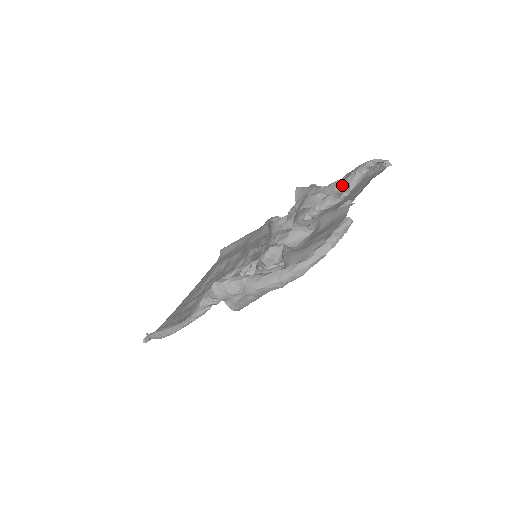
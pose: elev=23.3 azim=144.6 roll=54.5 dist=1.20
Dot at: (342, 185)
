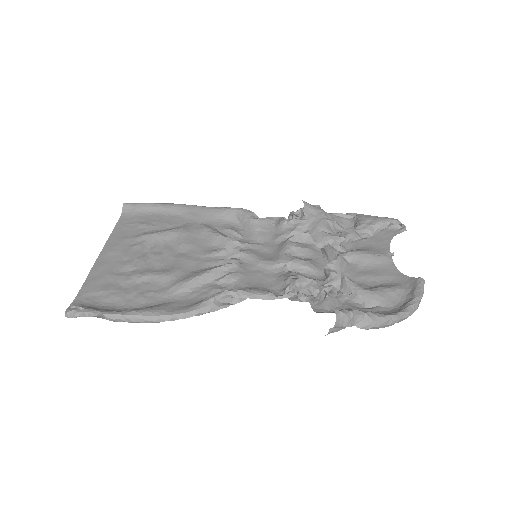
Dot at: (365, 227)
